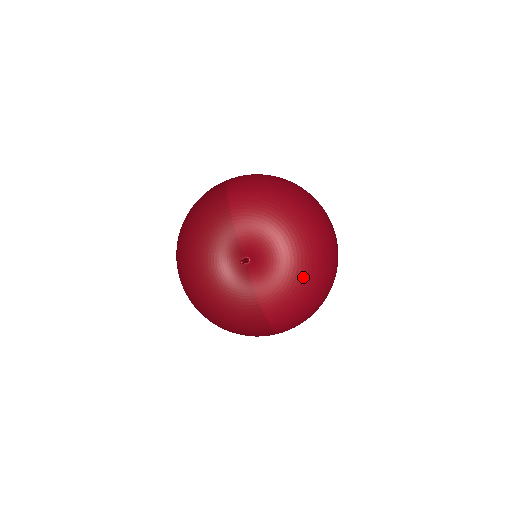
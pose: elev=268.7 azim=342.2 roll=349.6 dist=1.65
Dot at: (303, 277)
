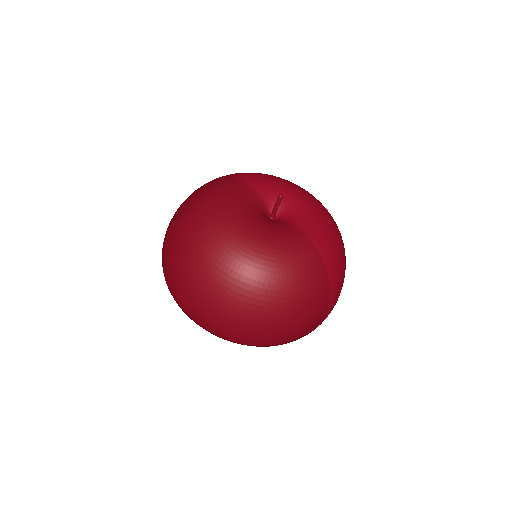
Dot at: (330, 219)
